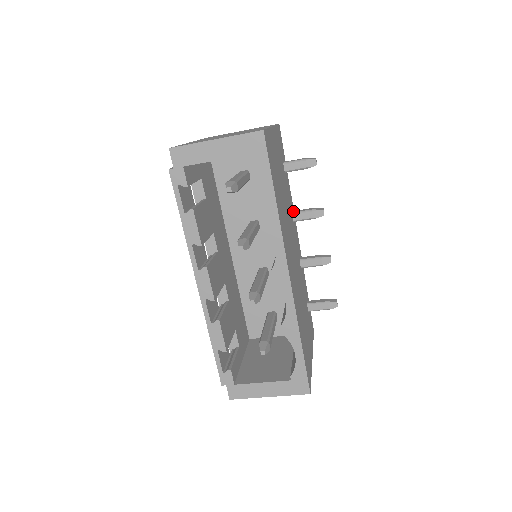
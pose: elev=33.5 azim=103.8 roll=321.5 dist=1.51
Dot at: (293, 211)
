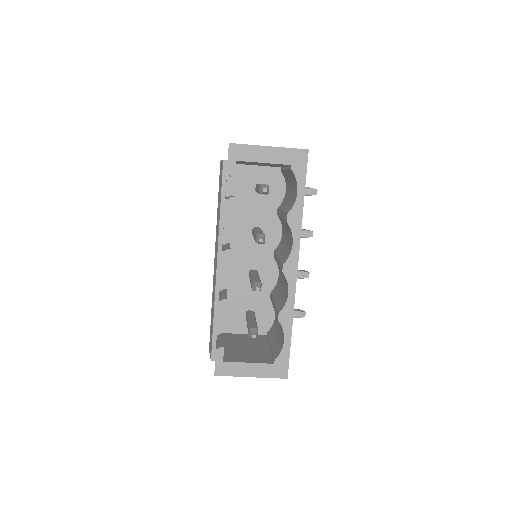
Dot at: occluded
